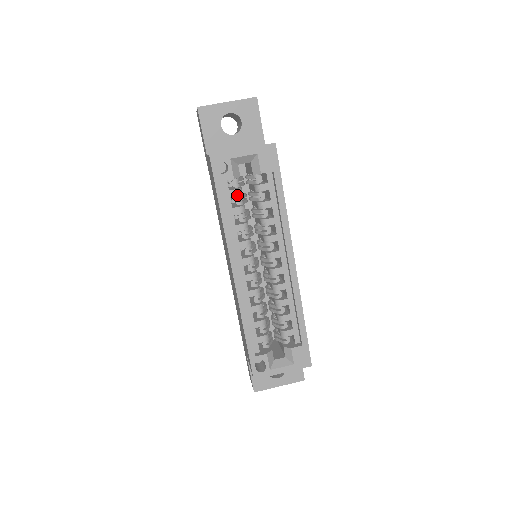
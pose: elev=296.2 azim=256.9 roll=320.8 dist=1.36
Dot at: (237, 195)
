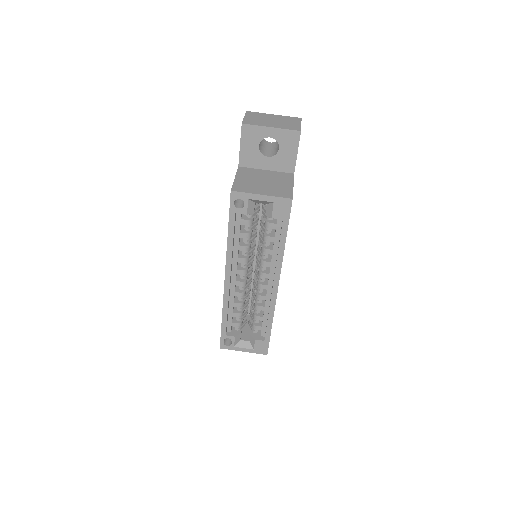
Dot at: (247, 224)
